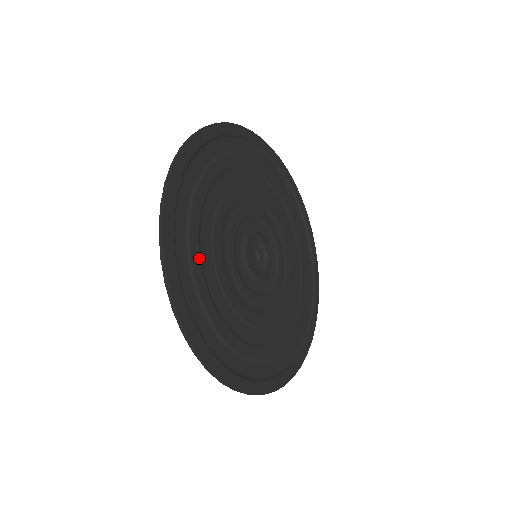
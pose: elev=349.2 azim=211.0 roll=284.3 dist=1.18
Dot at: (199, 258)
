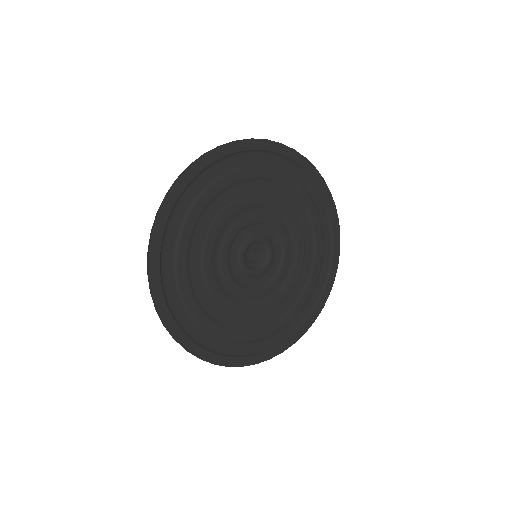
Dot at: (192, 229)
